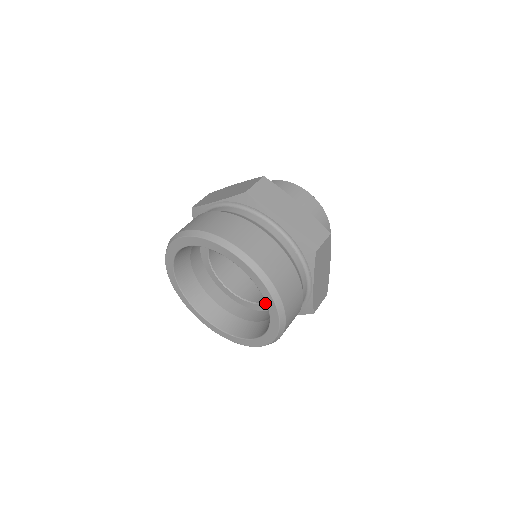
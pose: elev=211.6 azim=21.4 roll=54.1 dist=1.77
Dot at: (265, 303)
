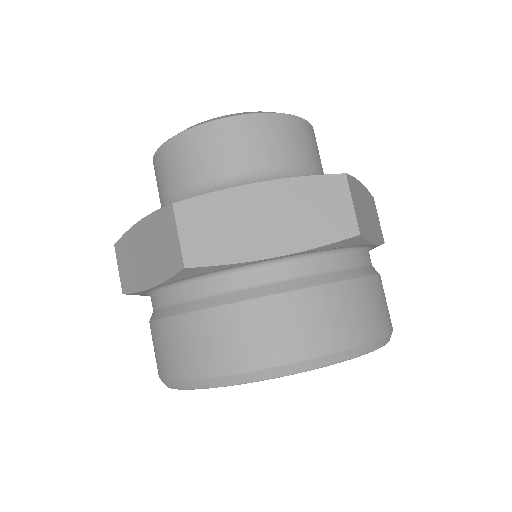
Dot at: occluded
